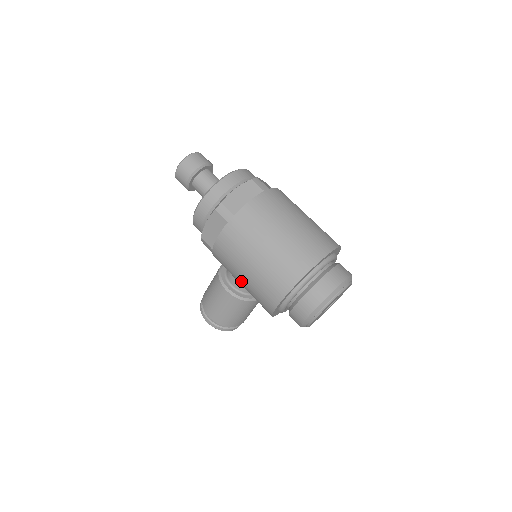
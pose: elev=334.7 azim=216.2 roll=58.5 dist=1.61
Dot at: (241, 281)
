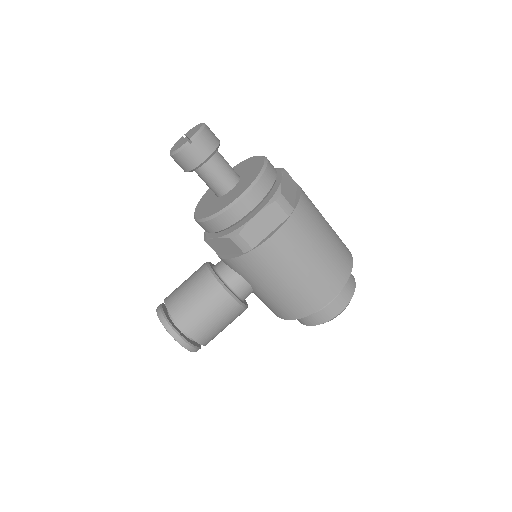
Dot at: (281, 284)
